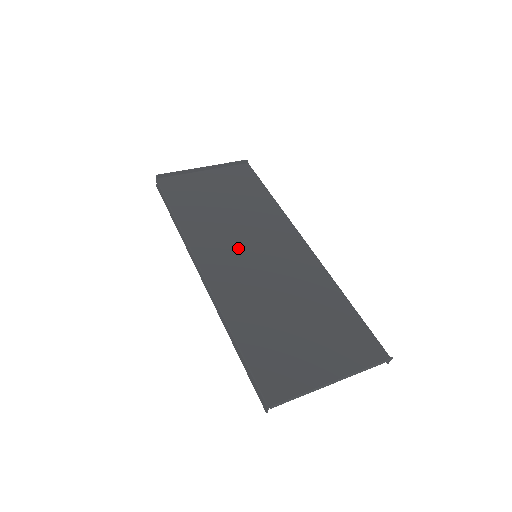
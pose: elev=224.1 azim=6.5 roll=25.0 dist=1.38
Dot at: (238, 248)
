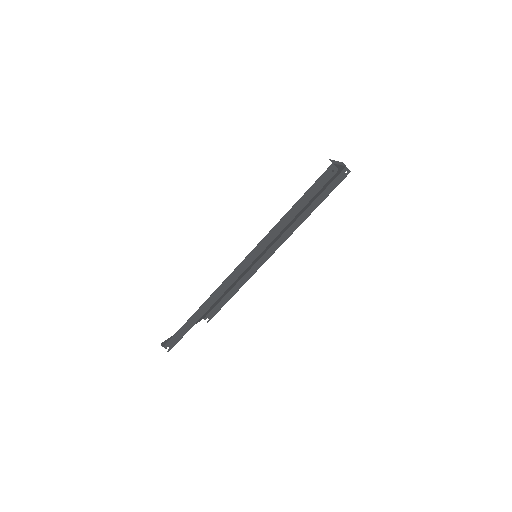
Dot at: occluded
